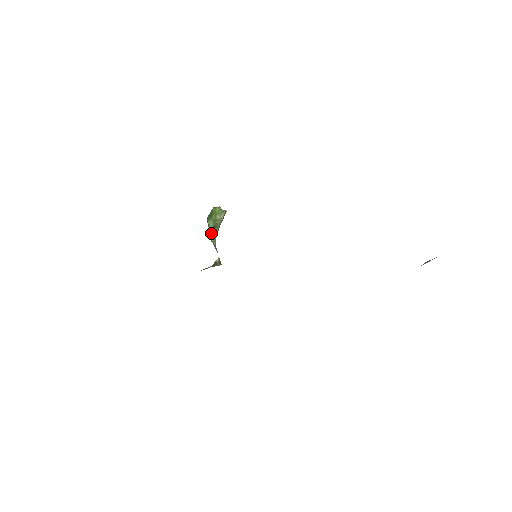
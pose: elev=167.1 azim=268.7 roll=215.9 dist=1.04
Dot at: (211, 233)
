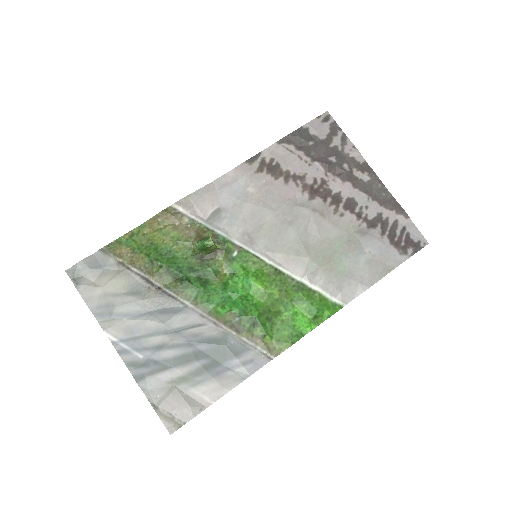
Dot at: occluded
